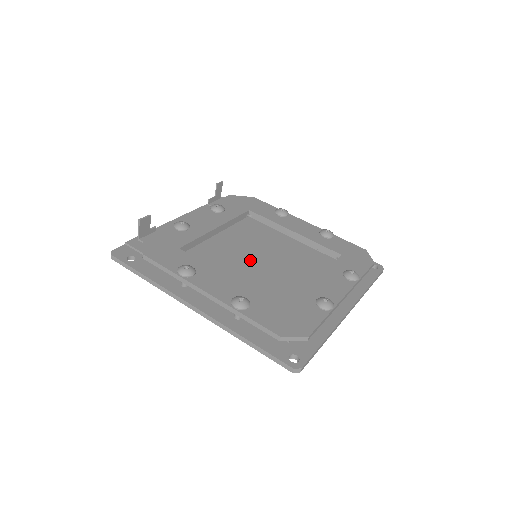
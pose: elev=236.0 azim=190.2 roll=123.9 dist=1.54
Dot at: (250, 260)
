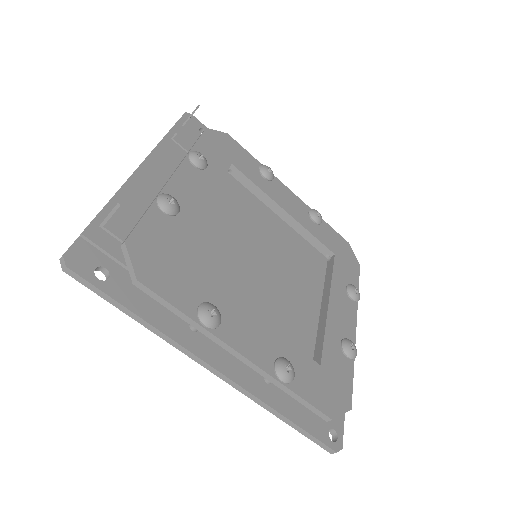
Dot at: (254, 267)
